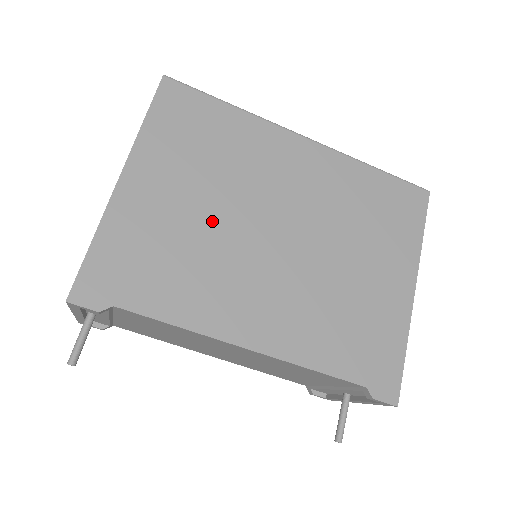
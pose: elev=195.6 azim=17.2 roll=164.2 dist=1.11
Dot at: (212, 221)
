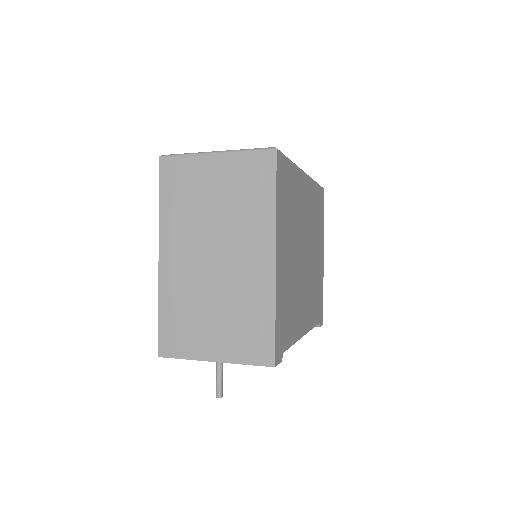
Dot at: (295, 264)
